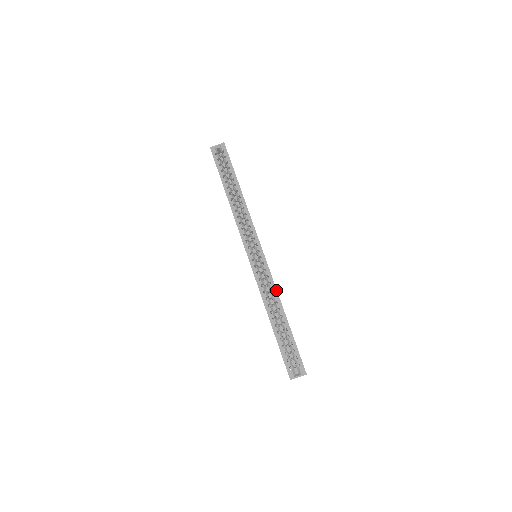
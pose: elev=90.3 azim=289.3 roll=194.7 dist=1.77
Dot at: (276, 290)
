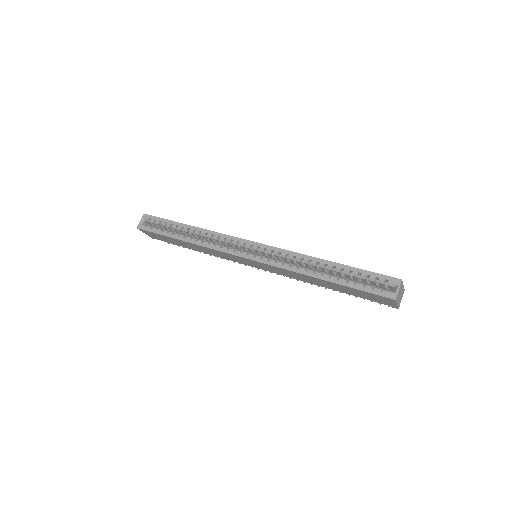
Dot at: (298, 254)
